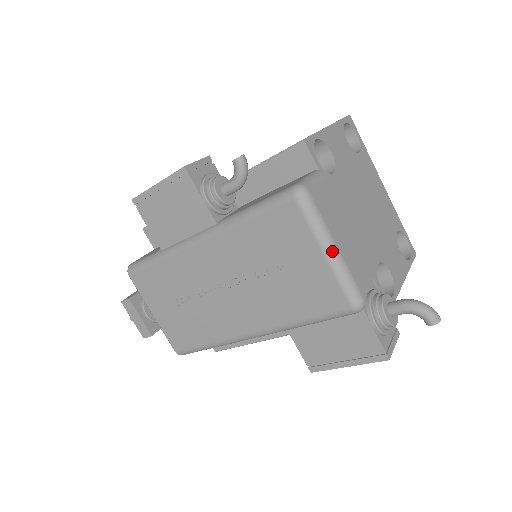
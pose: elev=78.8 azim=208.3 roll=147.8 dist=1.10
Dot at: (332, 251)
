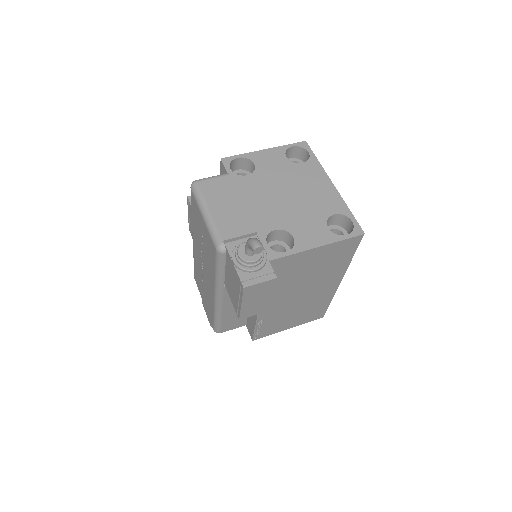
Dot at: (205, 214)
